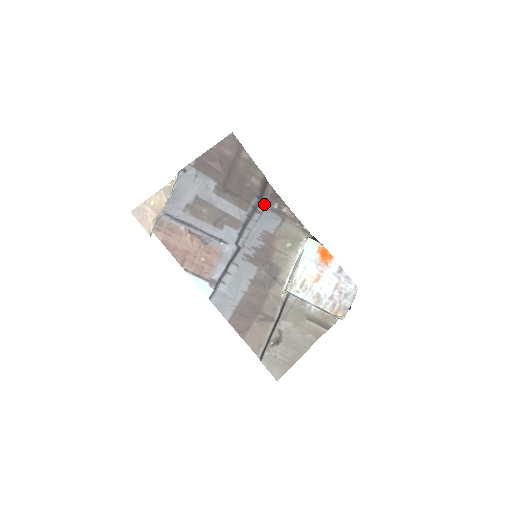
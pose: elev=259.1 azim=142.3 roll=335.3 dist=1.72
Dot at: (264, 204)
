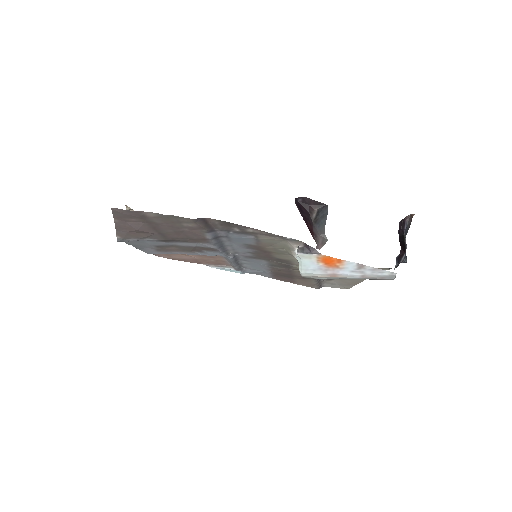
Dot at: (222, 231)
